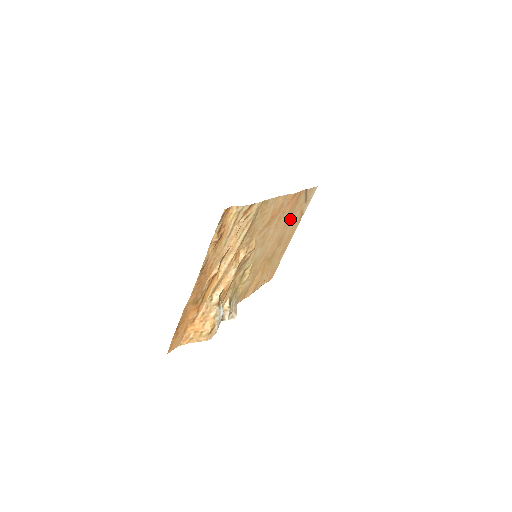
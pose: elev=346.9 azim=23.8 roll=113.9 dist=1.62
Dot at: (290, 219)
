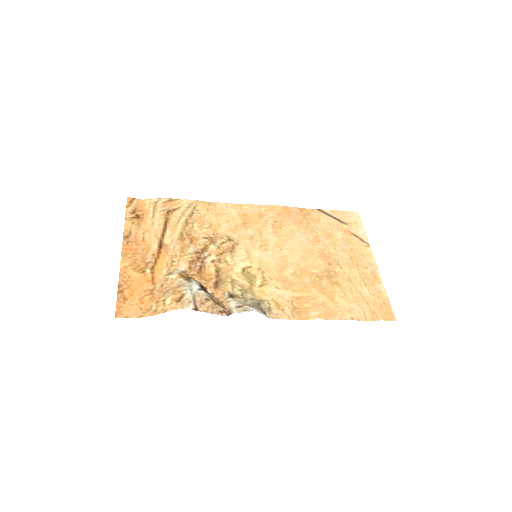
Dot at: (322, 237)
